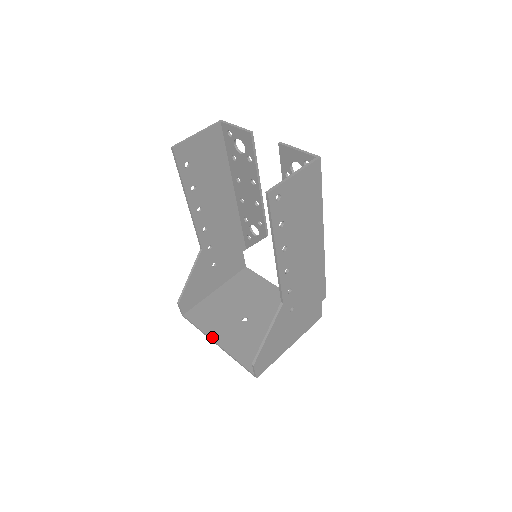
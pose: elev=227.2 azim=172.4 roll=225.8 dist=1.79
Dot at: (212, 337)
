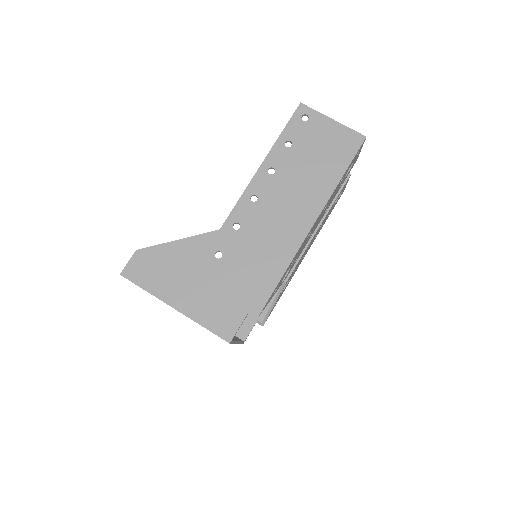
Dot at: occluded
